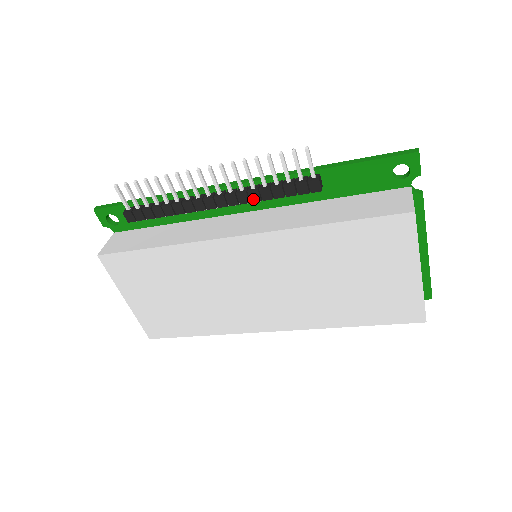
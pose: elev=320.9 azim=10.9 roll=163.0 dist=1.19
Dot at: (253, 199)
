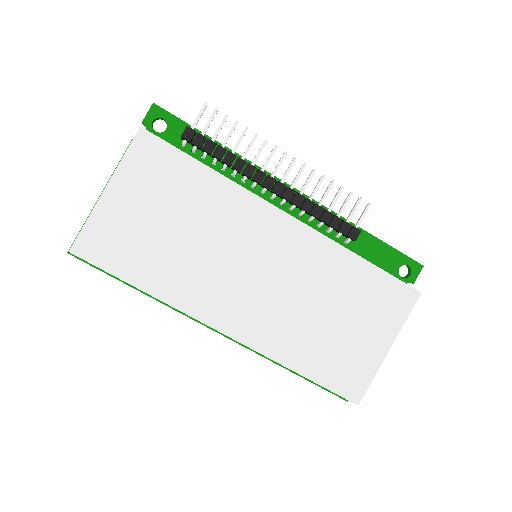
Dot at: (305, 207)
